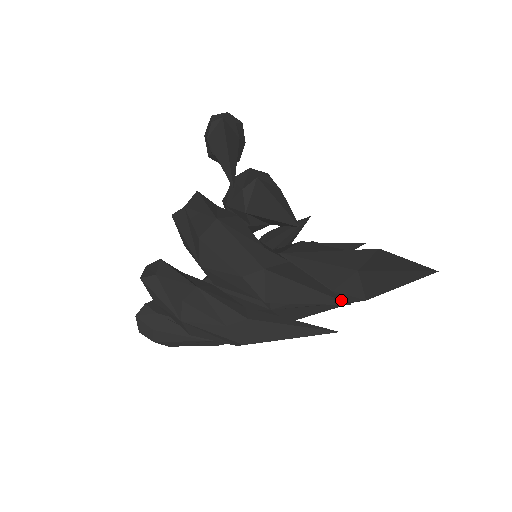
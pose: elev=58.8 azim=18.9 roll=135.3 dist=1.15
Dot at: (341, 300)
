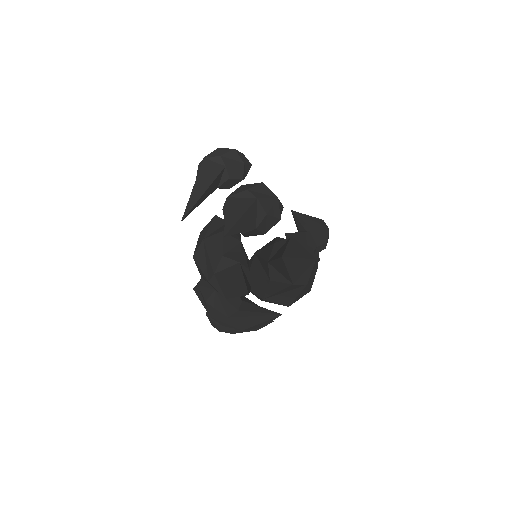
Dot at: (244, 292)
